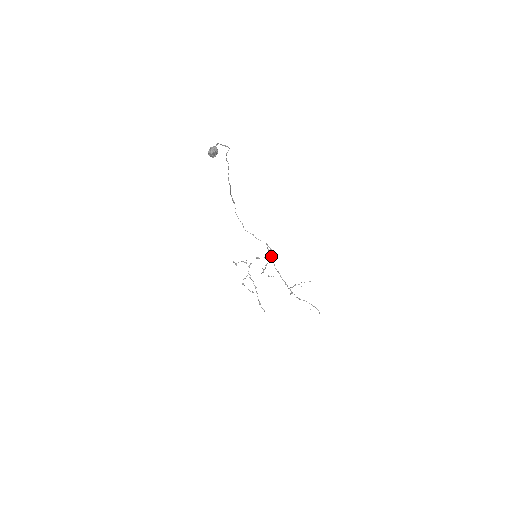
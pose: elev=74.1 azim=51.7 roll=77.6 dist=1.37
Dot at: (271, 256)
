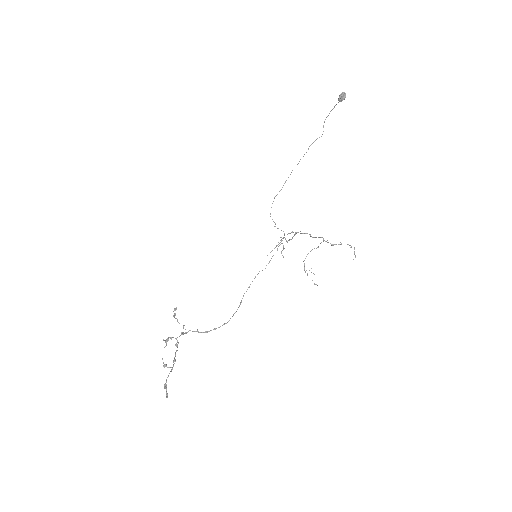
Dot at: (292, 237)
